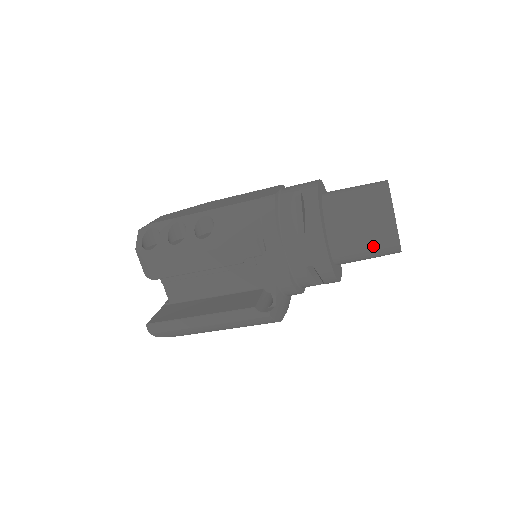
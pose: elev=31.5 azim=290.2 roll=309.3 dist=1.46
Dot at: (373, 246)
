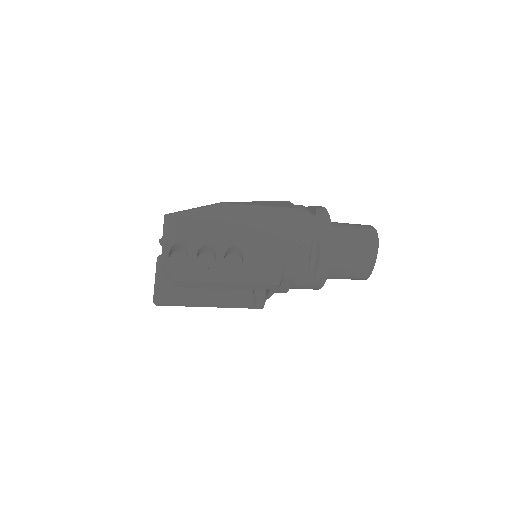
Dot at: occluded
